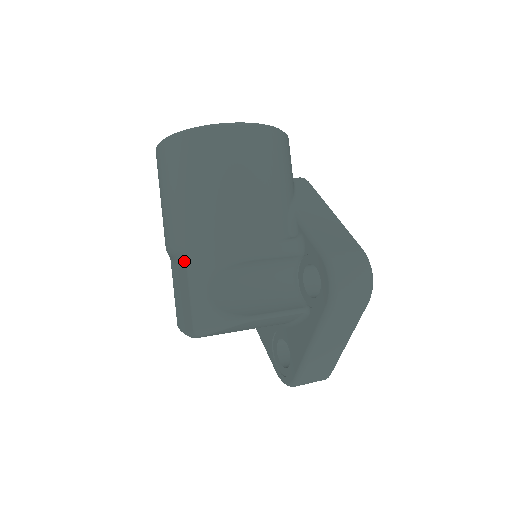
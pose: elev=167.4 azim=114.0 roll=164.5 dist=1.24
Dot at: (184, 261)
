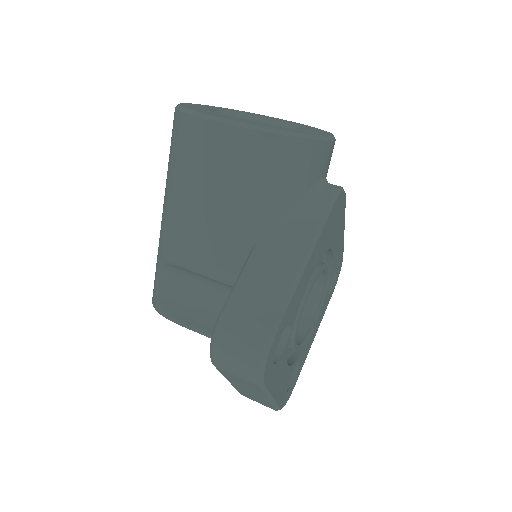
Dot at: occluded
